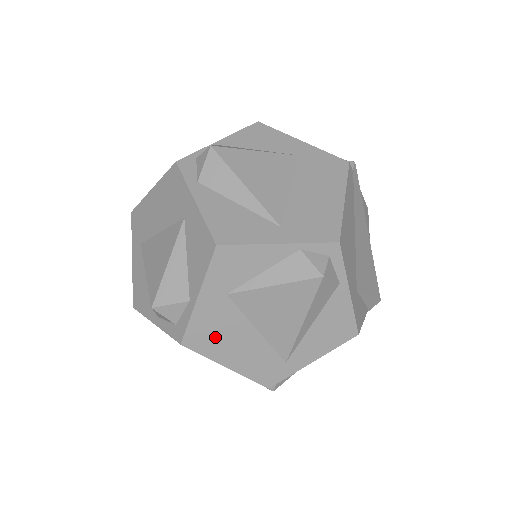
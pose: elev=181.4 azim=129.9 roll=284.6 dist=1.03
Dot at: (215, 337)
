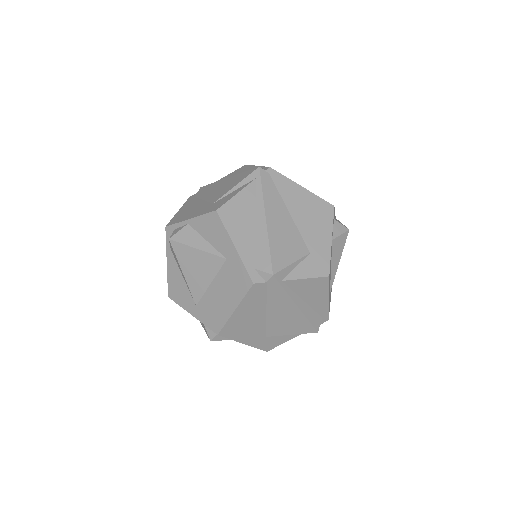
Dot at: occluded
